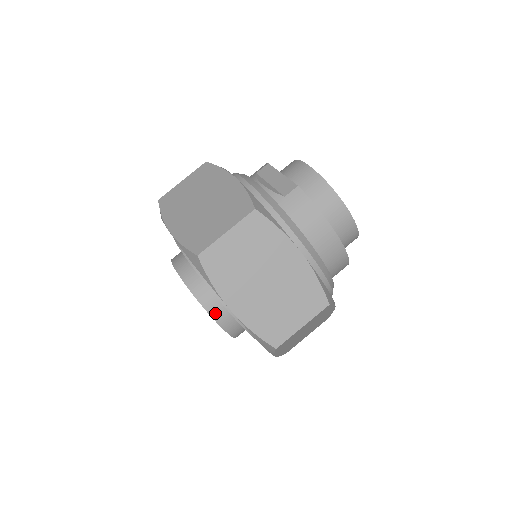
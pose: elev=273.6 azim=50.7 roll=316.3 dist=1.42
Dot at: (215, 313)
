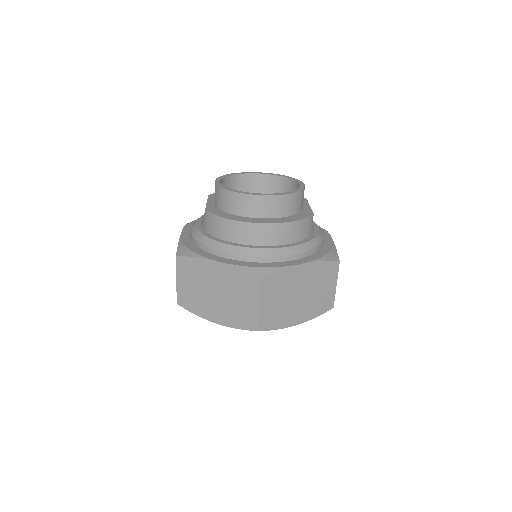
Dot at: occluded
